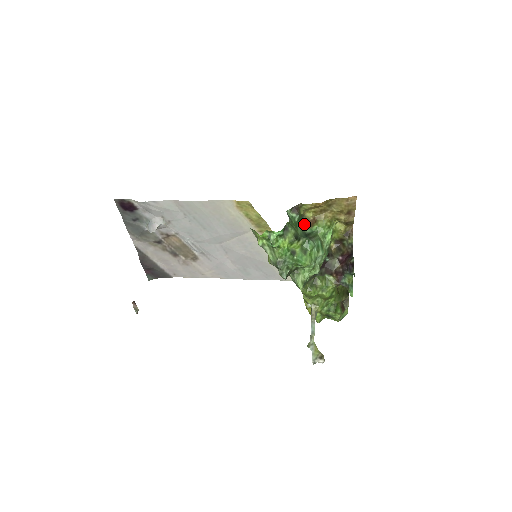
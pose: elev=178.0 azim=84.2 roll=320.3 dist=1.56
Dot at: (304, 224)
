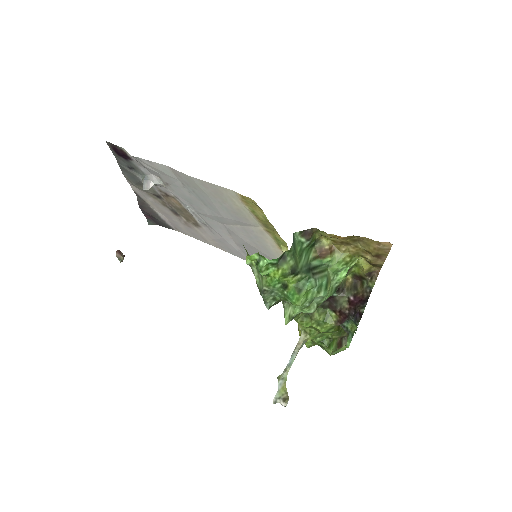
Dot at: (314, 252)
